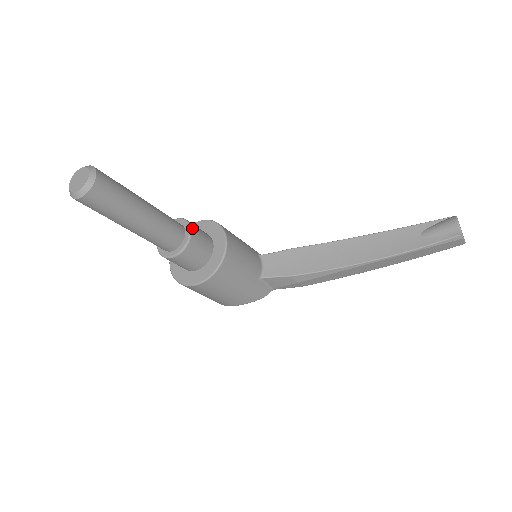
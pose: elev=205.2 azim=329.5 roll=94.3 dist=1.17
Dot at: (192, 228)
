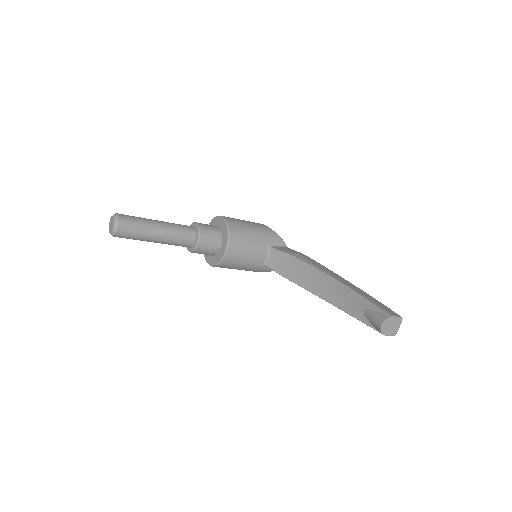
Dot at: (200, 239)
